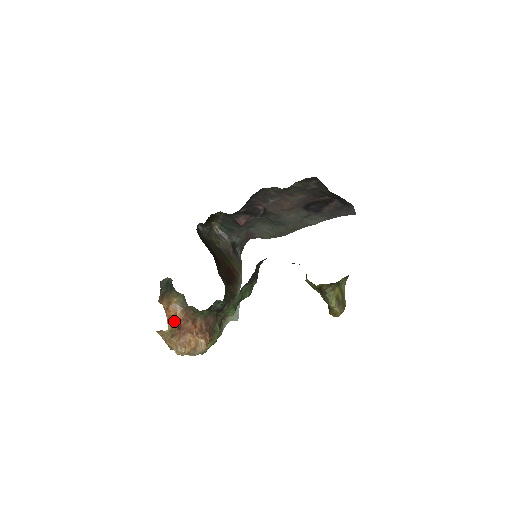
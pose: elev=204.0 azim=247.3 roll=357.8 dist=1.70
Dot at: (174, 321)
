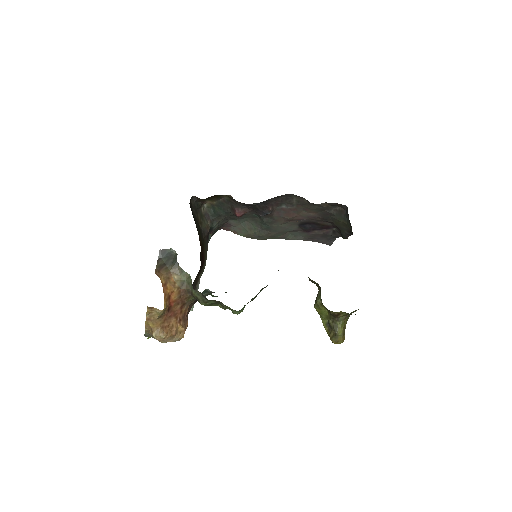
Dot at: (168, 300)
